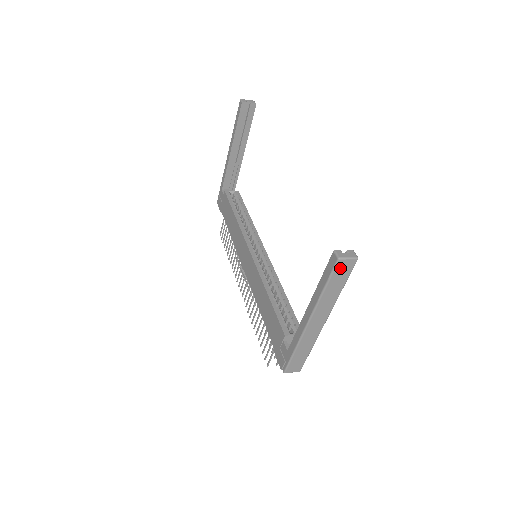
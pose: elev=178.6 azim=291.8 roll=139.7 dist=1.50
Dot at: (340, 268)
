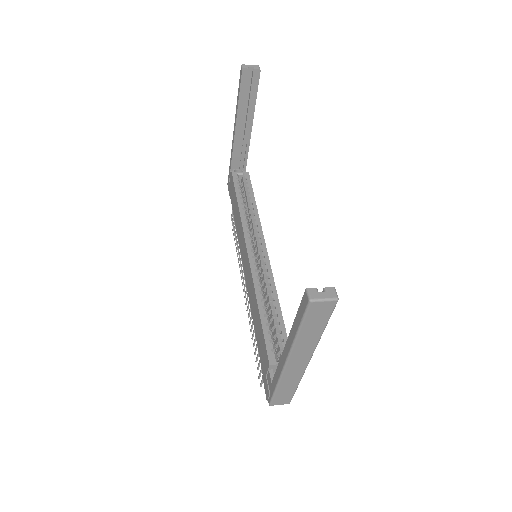
Dot at: (314, 310)
